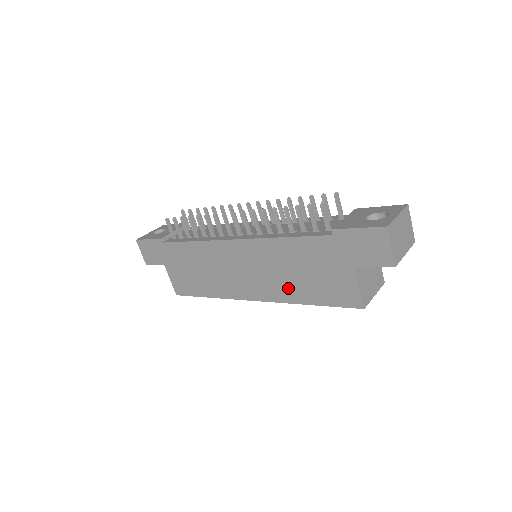
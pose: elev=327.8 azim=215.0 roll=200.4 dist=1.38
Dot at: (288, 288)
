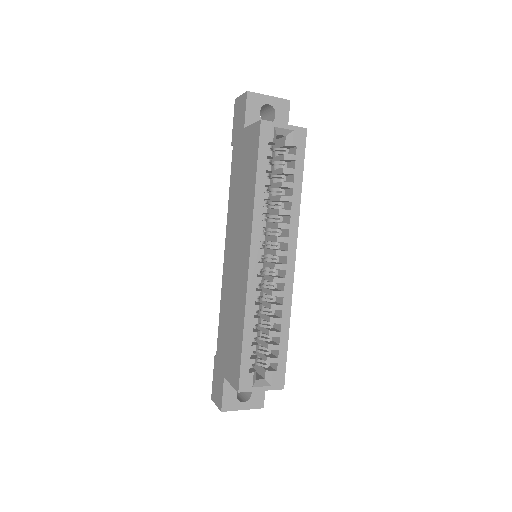
Dot at: (247, 204)
